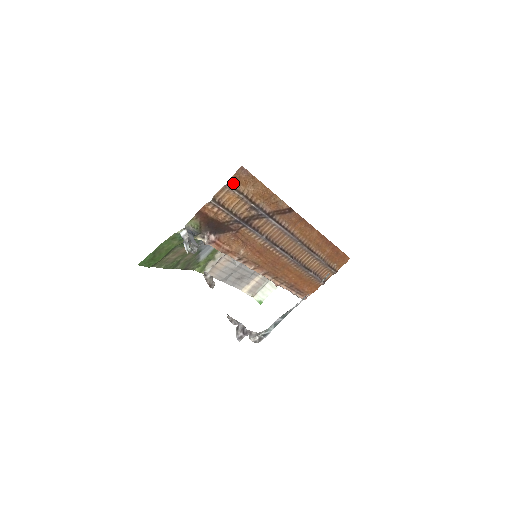
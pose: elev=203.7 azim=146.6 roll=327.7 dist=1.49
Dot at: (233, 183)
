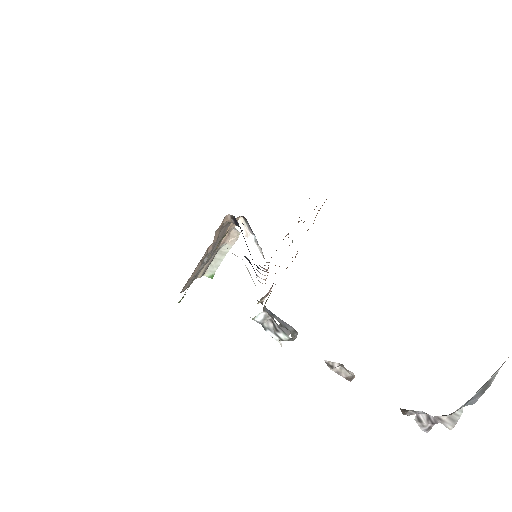
Dot at: occluded
